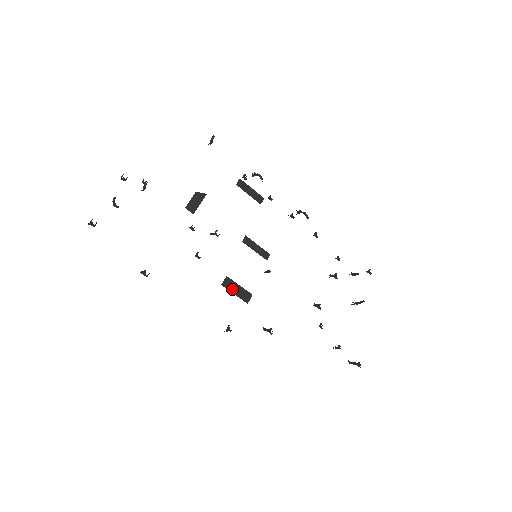
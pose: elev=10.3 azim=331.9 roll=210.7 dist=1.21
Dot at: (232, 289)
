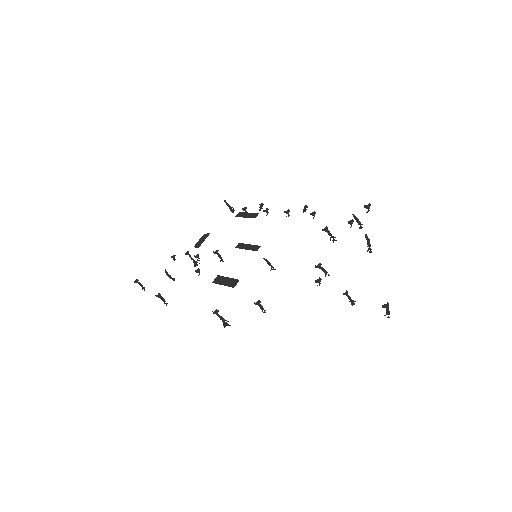
Dot at: (221, 282)
